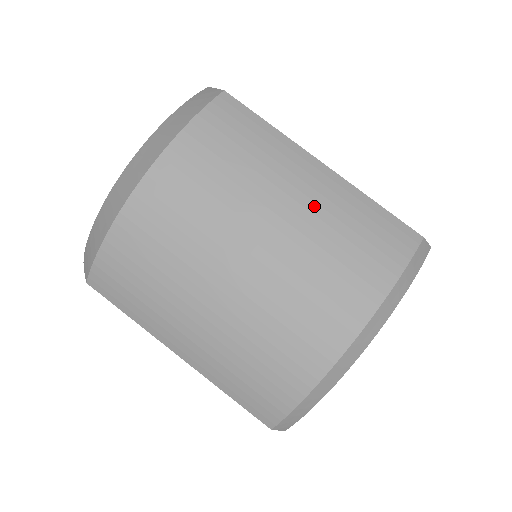
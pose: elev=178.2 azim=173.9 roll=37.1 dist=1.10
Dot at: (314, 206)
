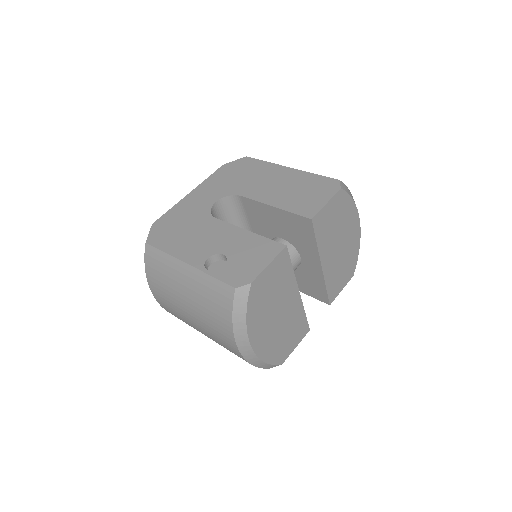
Dot at: (192, 292)
